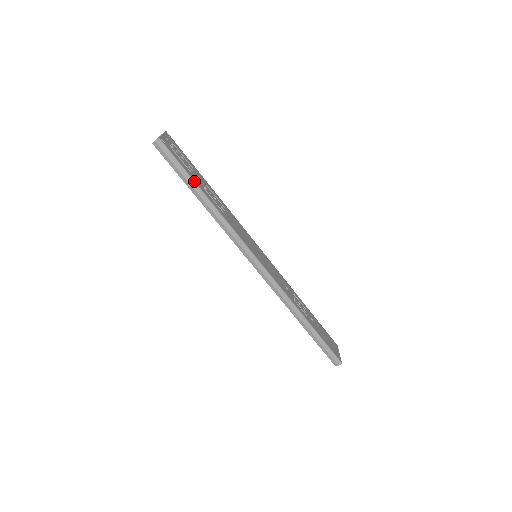
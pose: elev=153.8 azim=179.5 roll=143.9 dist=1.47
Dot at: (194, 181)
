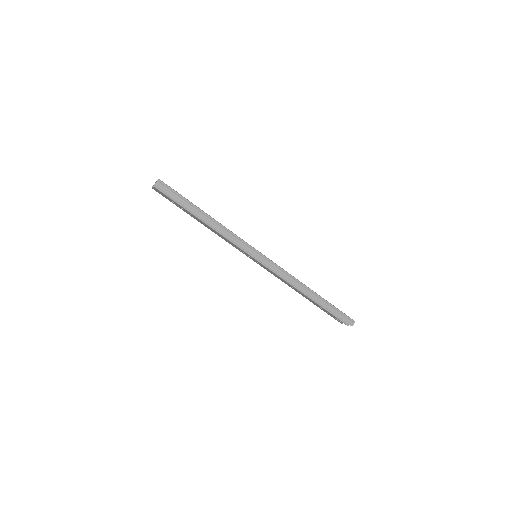
Dot at: occluded
